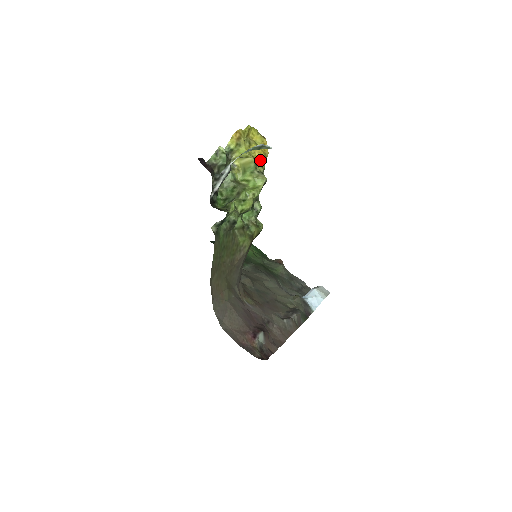
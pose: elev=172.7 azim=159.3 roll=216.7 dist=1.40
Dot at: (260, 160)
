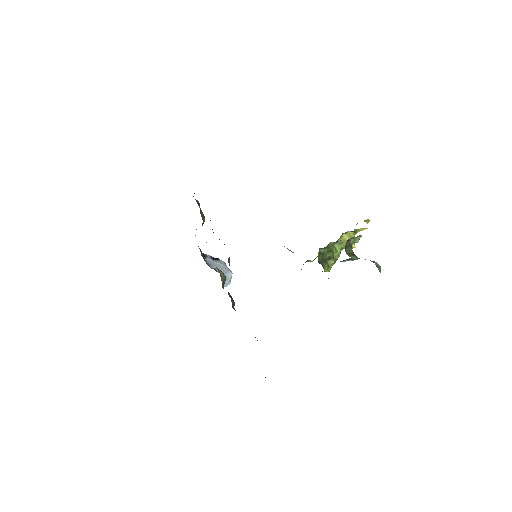
Dot at: occluded
